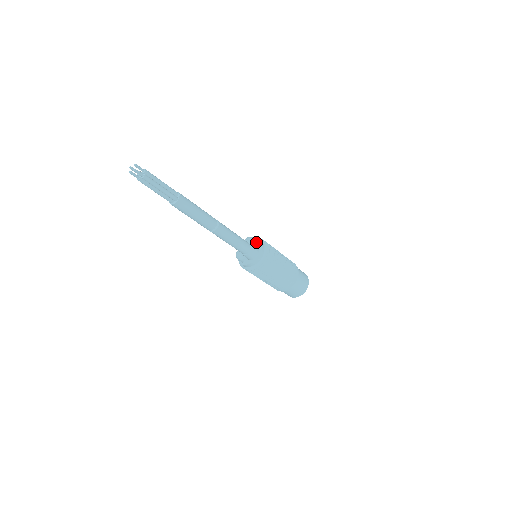
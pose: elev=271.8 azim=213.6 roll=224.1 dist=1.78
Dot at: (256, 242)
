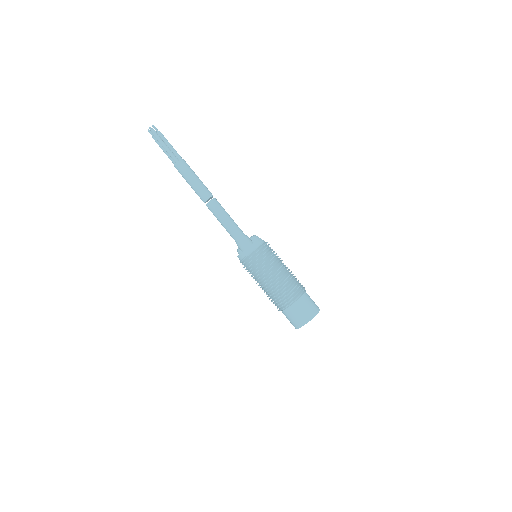
Dot at: occluded
